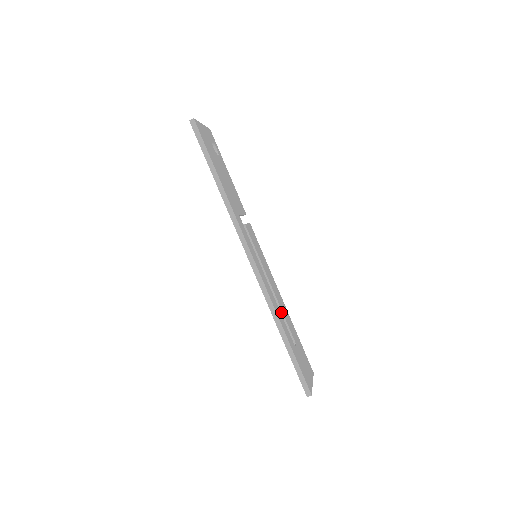
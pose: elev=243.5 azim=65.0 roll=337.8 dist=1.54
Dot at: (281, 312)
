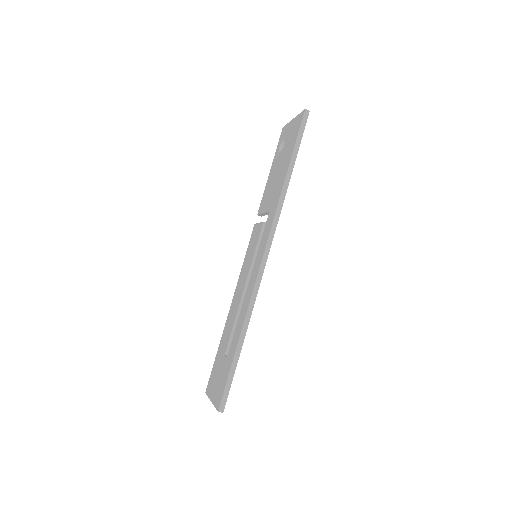
Dot at: occluded
